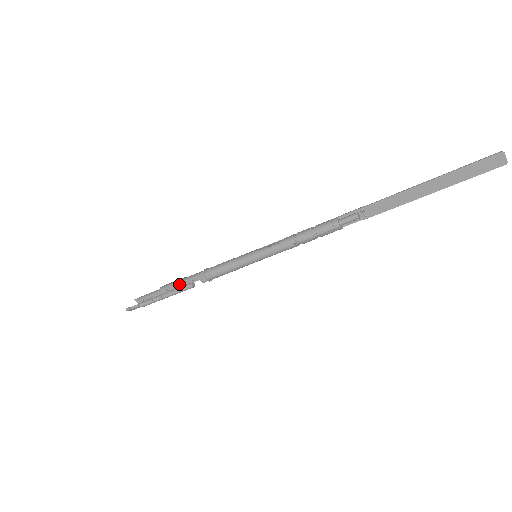
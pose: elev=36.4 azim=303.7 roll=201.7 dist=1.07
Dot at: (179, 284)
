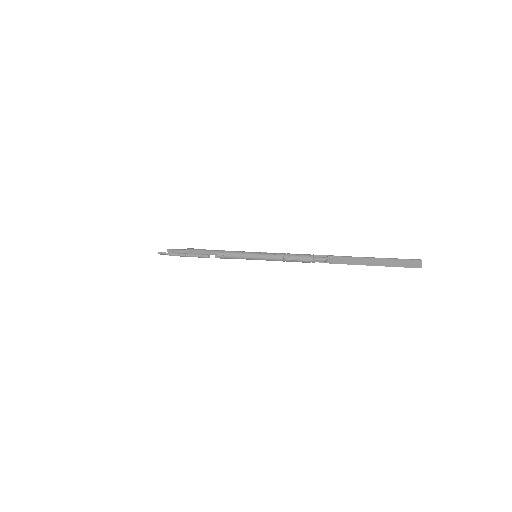
Dot at: (200, 252)
